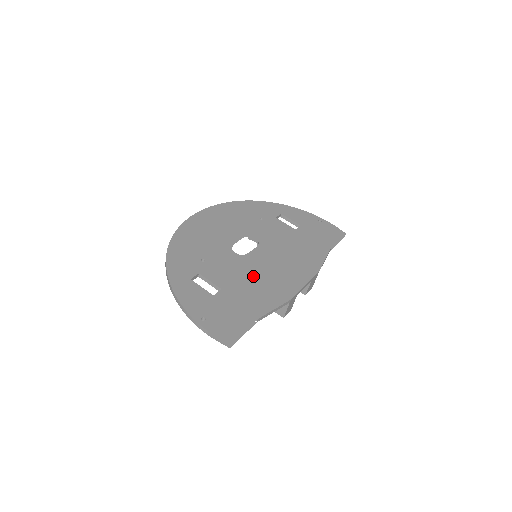
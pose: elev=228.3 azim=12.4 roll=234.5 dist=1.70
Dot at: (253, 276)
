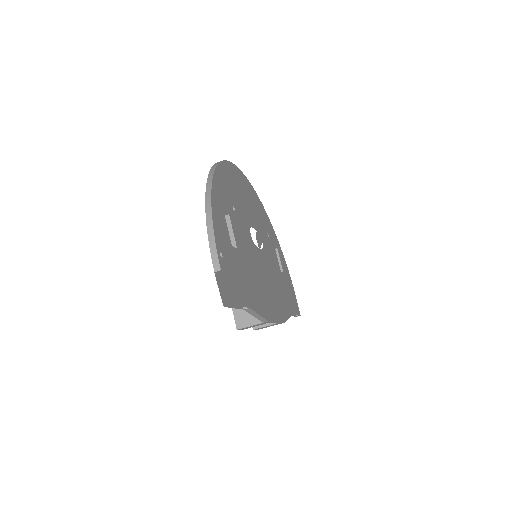
Dot at: (255, 268)
